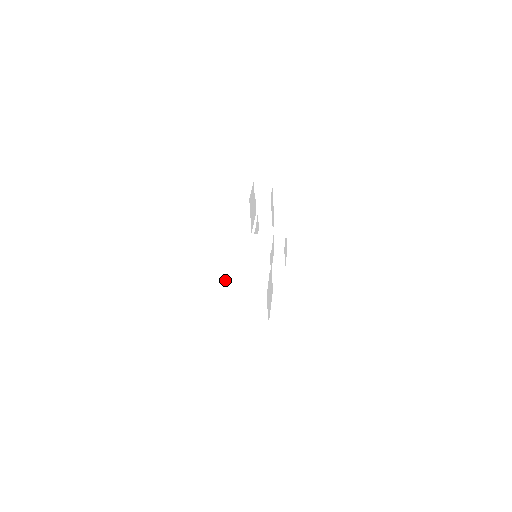
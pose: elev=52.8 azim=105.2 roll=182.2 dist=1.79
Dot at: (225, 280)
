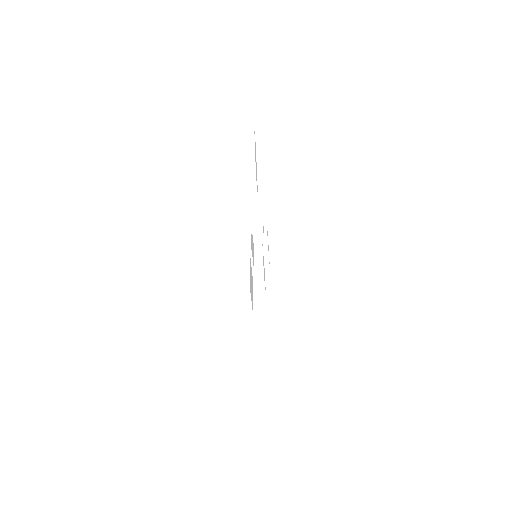
Dot at: (249, 352)
